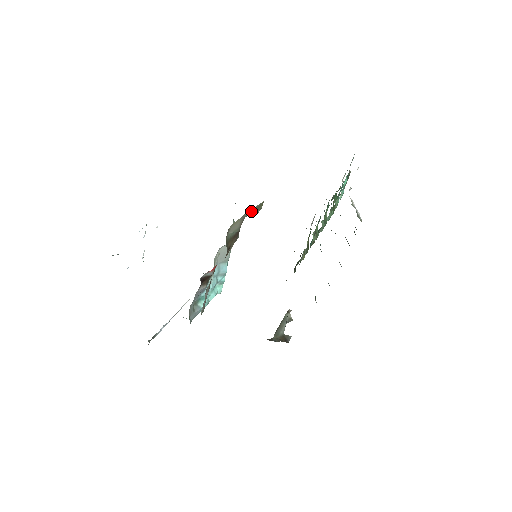
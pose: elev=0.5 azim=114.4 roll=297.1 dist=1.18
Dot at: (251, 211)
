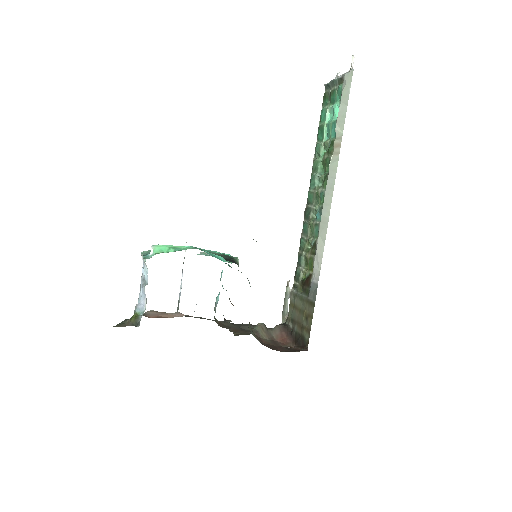
Dot at: occluded
